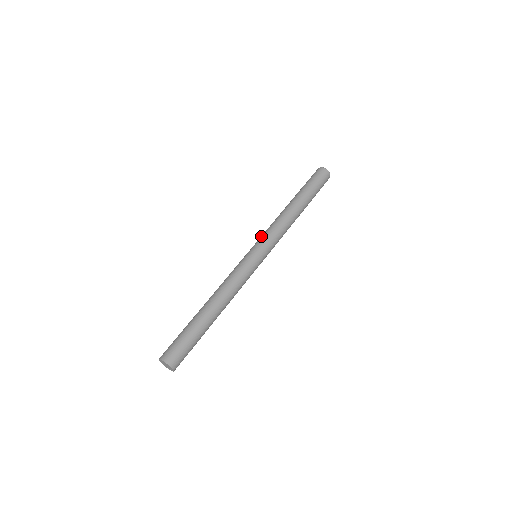
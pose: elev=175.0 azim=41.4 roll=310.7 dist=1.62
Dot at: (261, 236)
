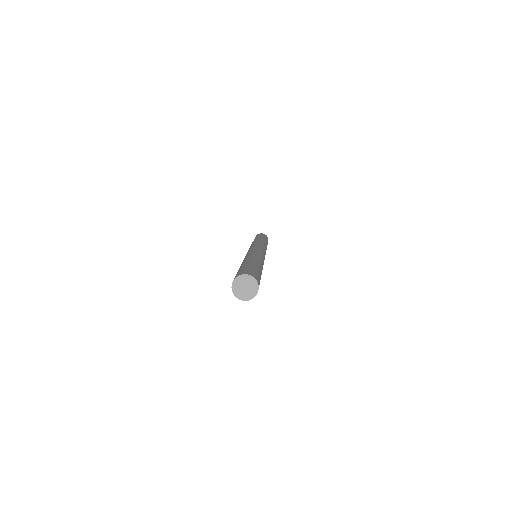
Dot at: occluded
